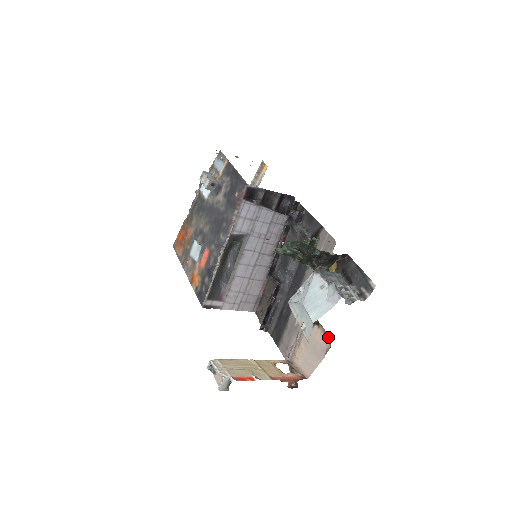
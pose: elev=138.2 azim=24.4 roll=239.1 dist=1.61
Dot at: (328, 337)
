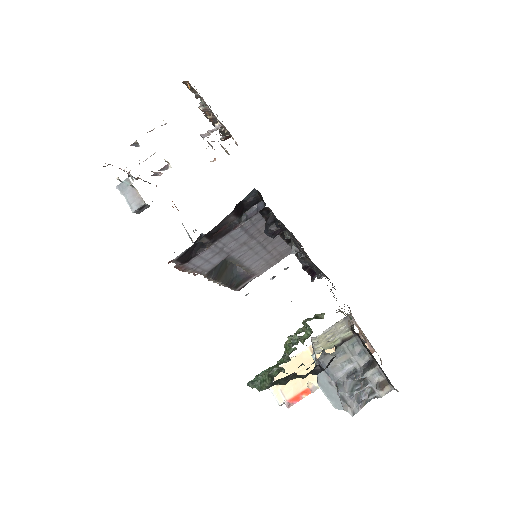
Dot at: occluded
